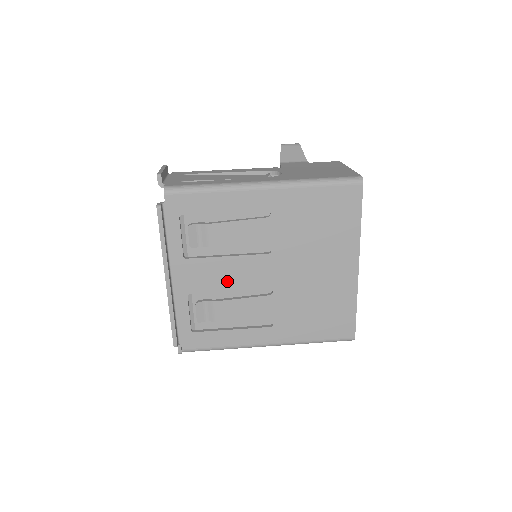
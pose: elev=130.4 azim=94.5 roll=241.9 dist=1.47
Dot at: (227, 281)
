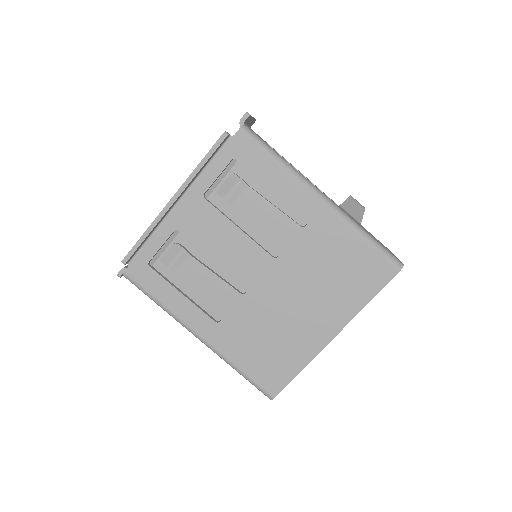
Dot at: (218, 248)
